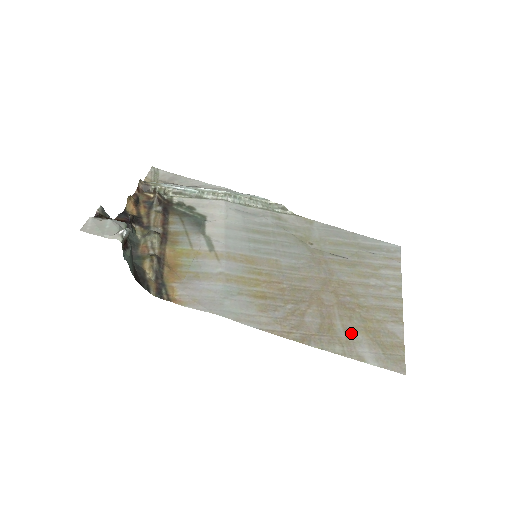
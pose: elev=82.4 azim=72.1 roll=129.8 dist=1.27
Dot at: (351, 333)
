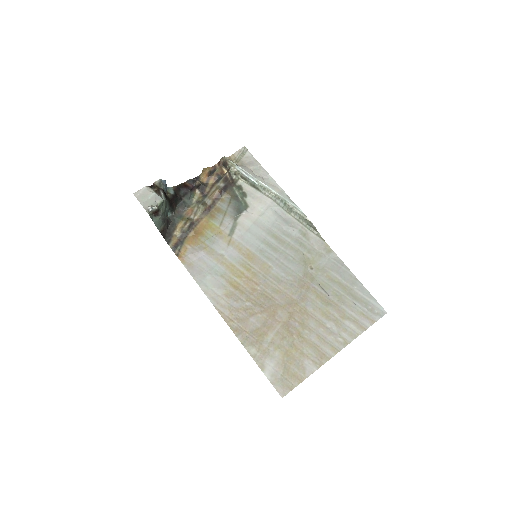
Dot at: (273, 348)
